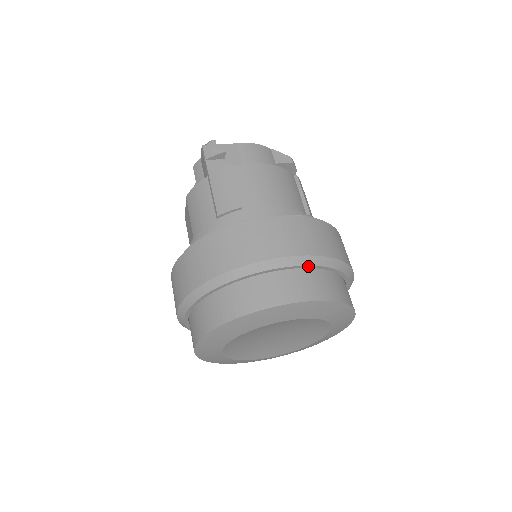
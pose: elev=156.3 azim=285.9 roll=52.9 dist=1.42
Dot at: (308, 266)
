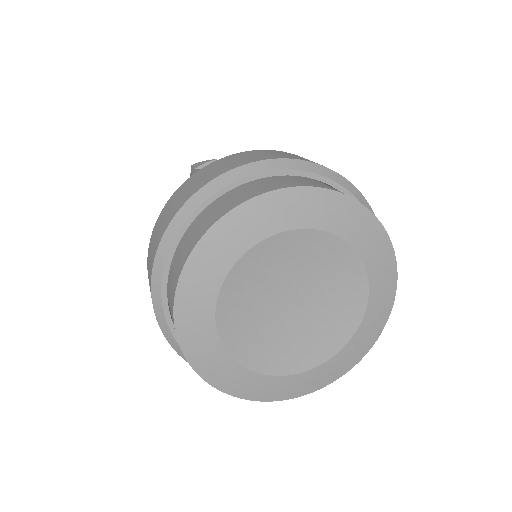
Dot at: (322, 178)
